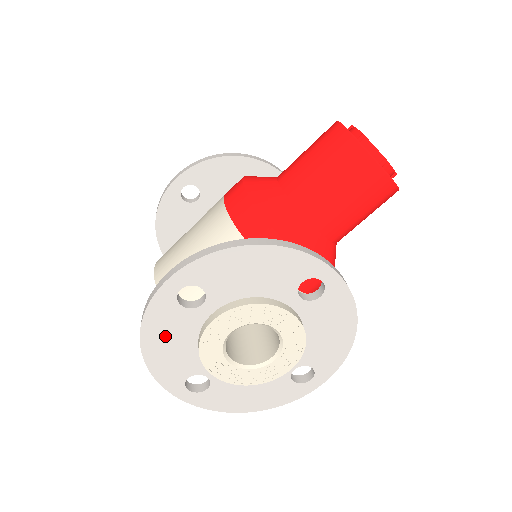
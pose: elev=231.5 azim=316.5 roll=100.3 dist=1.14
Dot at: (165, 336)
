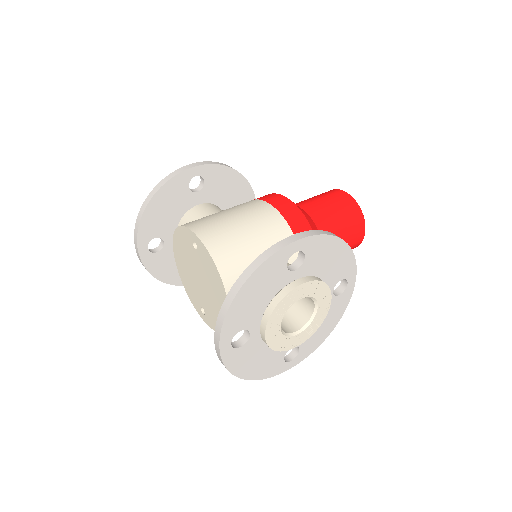
Dot at: (260, 286)
